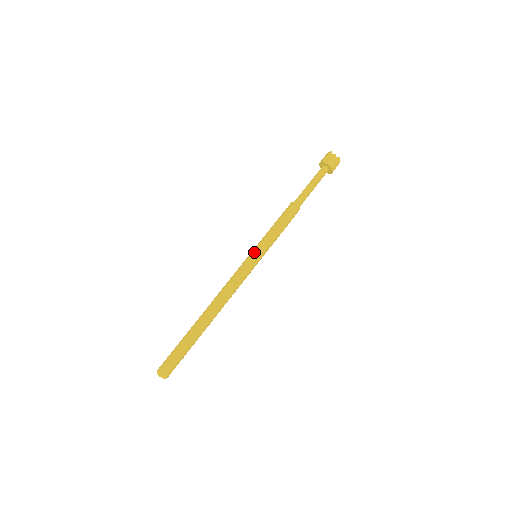
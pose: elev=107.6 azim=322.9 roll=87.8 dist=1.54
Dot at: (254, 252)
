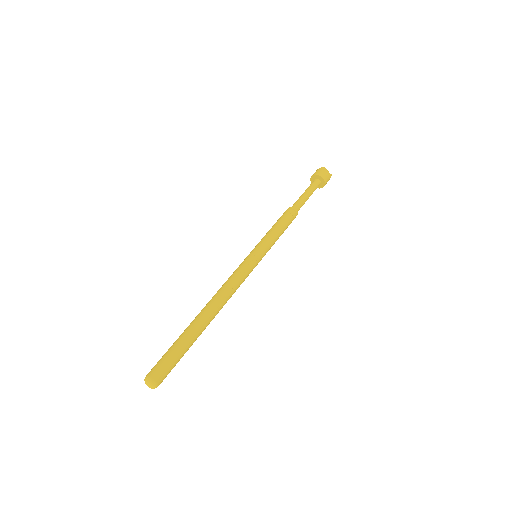
Dot at: (257, 251)
